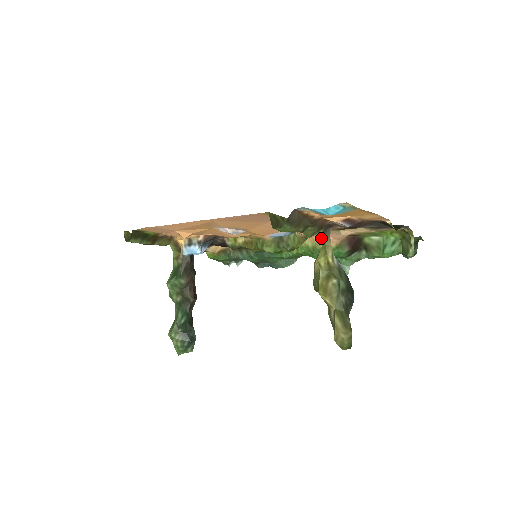
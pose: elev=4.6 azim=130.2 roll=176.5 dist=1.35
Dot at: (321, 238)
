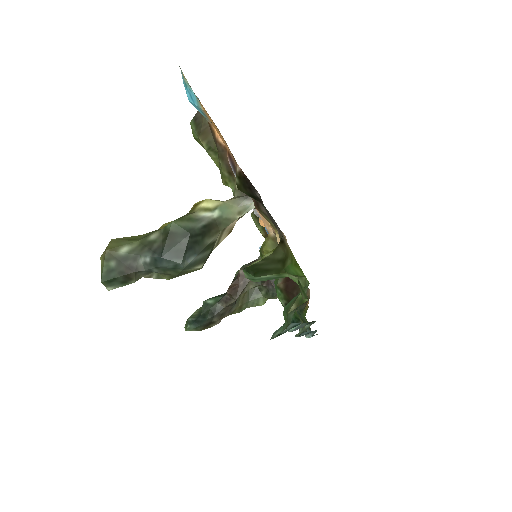
Dot at: occluded
